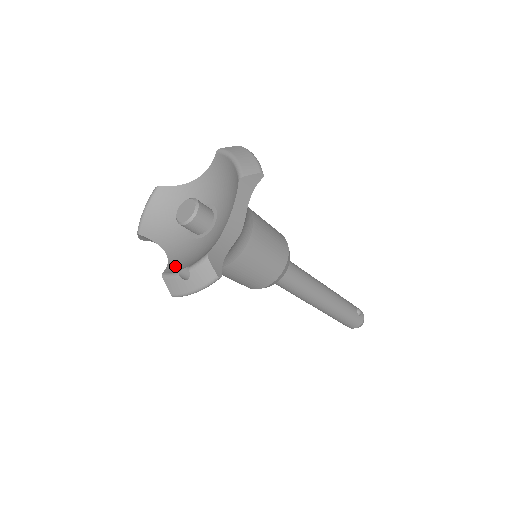
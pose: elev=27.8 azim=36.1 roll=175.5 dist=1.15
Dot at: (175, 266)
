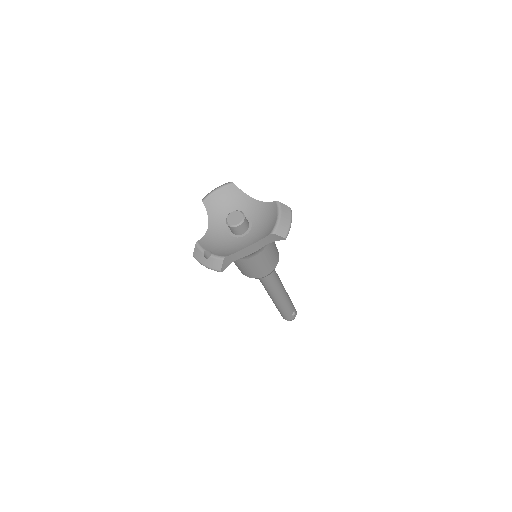
Dot at: (206, 242)
